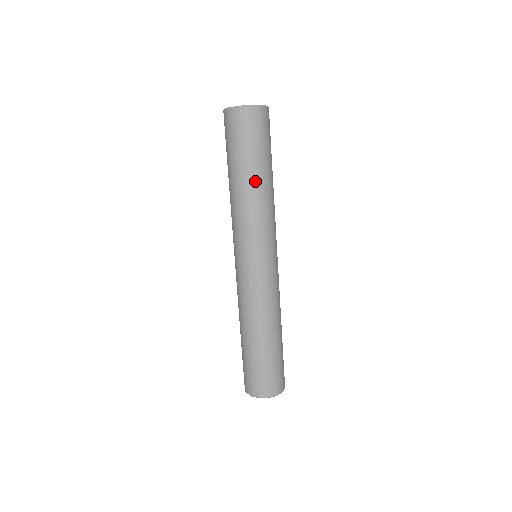
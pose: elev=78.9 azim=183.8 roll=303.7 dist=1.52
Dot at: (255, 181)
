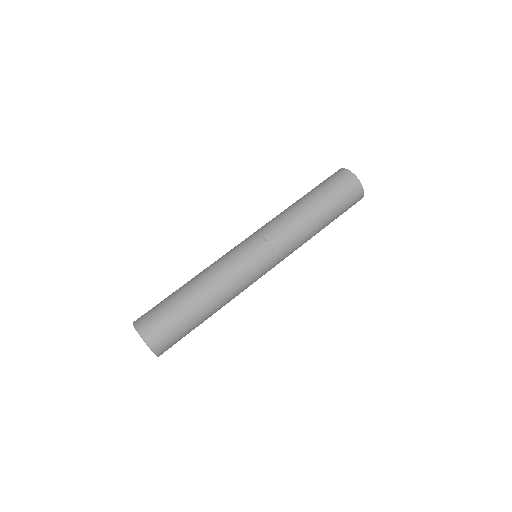
Dot at: (311, 210)
